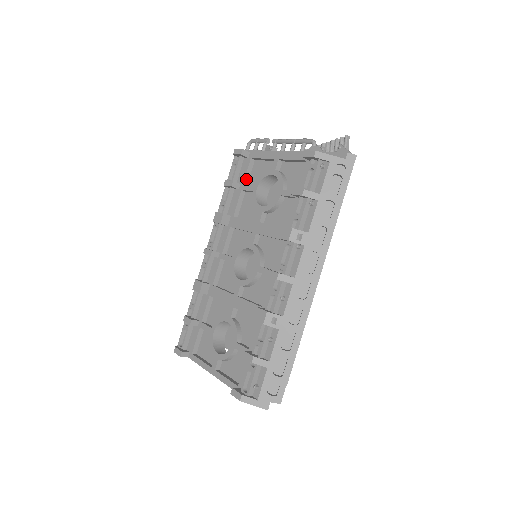
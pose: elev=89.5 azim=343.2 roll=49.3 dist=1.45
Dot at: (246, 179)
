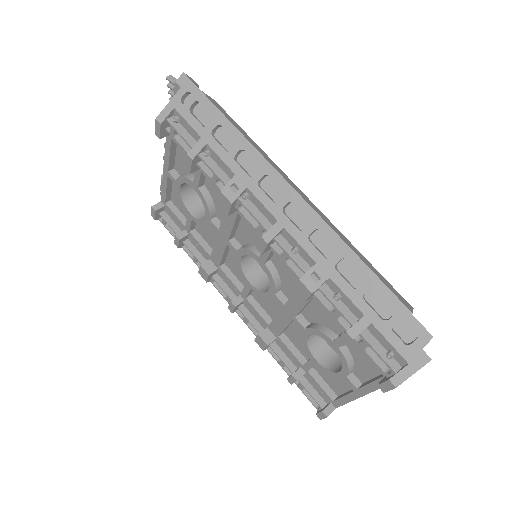
Dot at: (182, 220)
